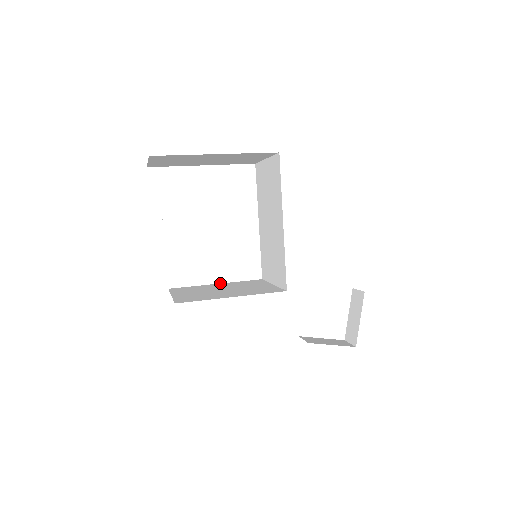
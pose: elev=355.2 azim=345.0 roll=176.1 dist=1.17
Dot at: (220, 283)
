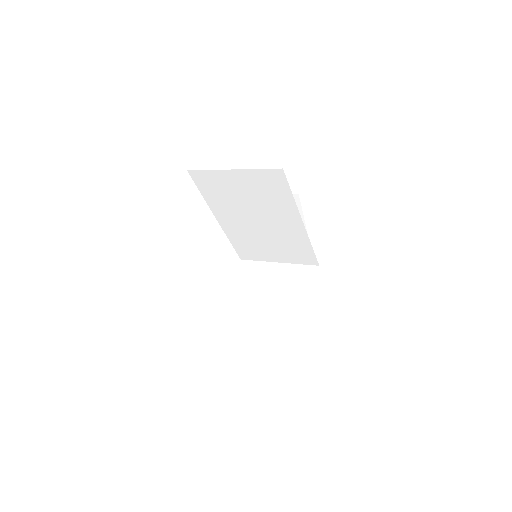
Dot at: (225, 299)
